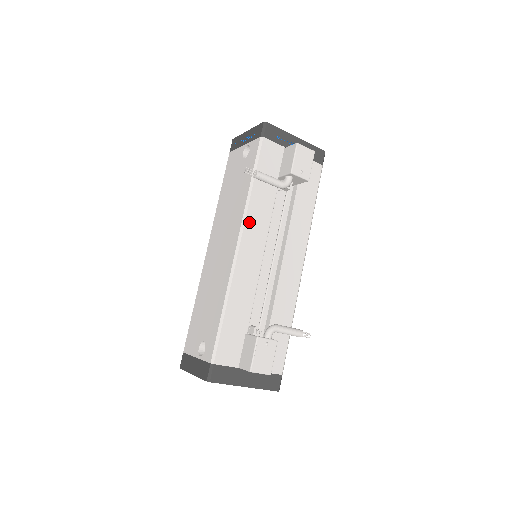
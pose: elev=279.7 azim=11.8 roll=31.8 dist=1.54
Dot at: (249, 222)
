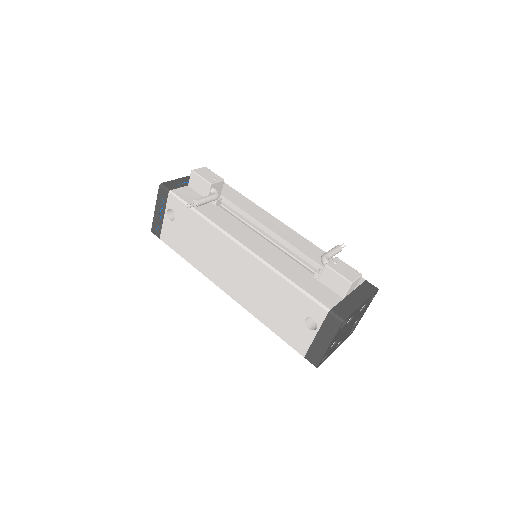
Dot at: (229, 231)
